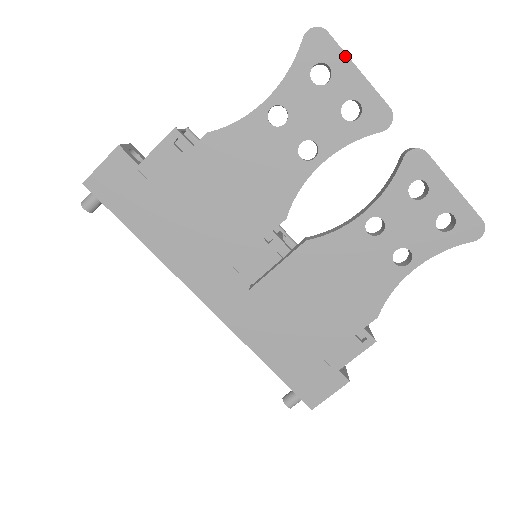
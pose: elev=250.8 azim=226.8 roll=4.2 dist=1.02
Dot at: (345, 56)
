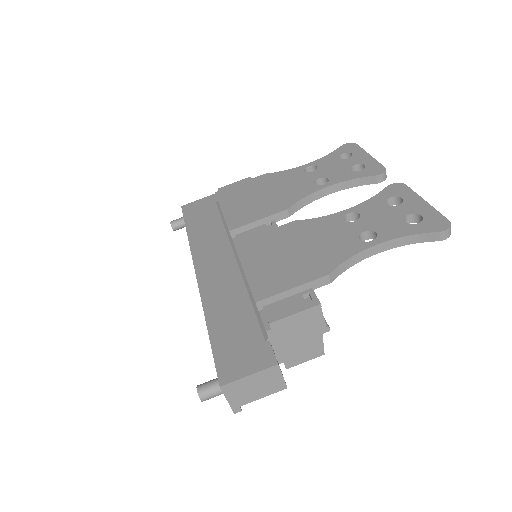
Dot at: (363, 151)
